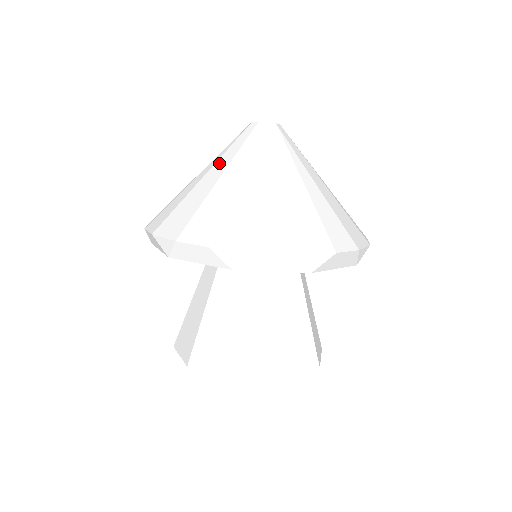
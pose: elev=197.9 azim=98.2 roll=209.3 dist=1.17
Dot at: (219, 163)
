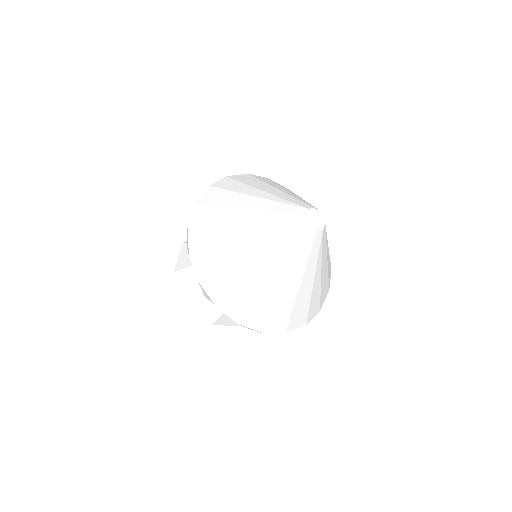
Dot at: (286, 268)
